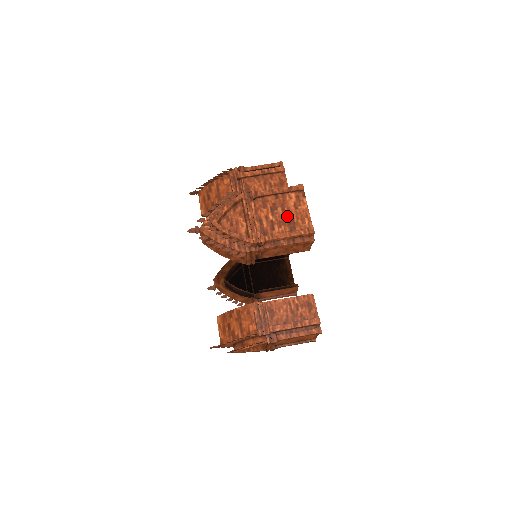
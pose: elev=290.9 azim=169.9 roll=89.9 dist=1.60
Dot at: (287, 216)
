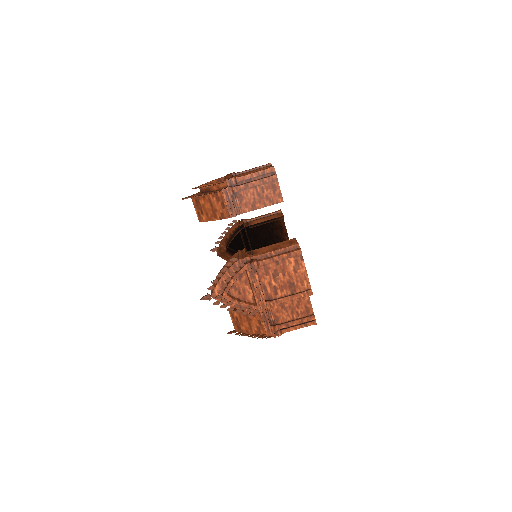
Dot at: occluded
